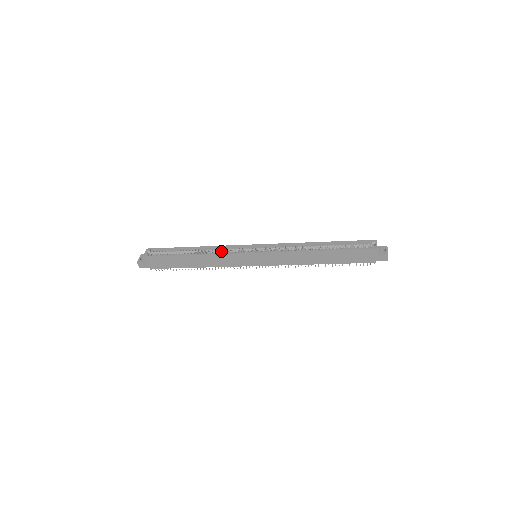
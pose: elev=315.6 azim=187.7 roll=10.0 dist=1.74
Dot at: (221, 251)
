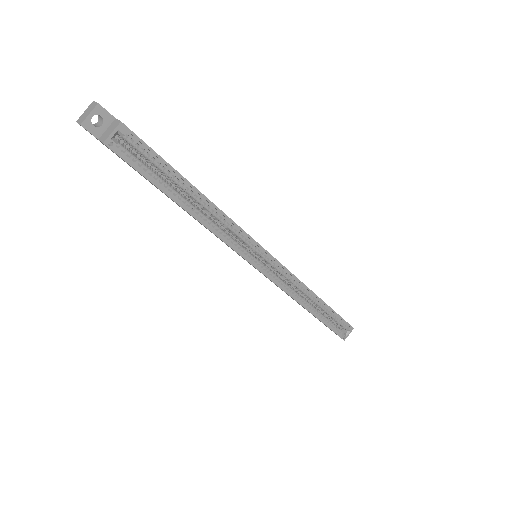
Dot at: (228, 229)
